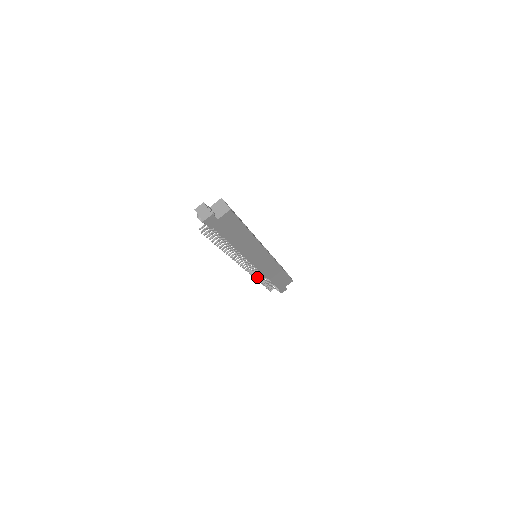
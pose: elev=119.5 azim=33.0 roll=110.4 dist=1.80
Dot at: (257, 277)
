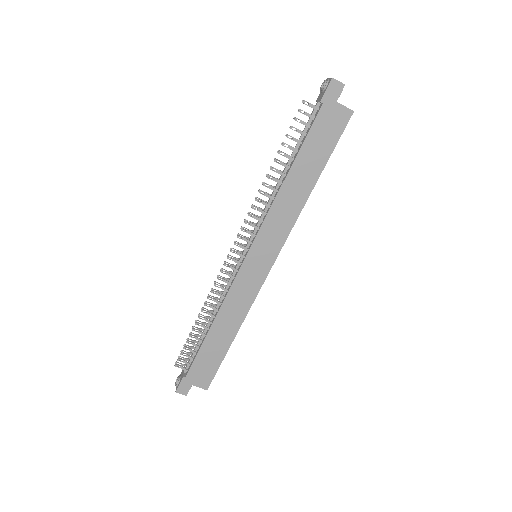
Dot at: occluded
